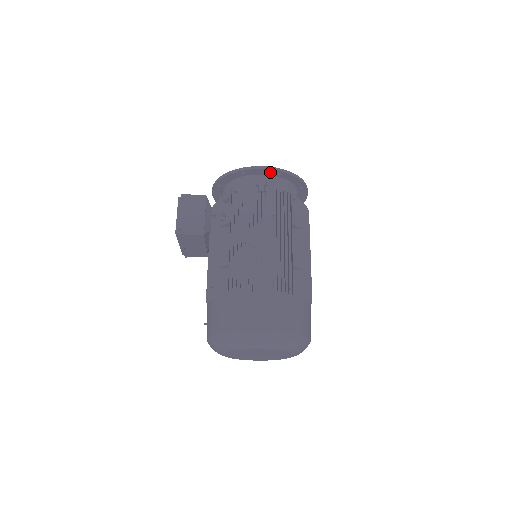
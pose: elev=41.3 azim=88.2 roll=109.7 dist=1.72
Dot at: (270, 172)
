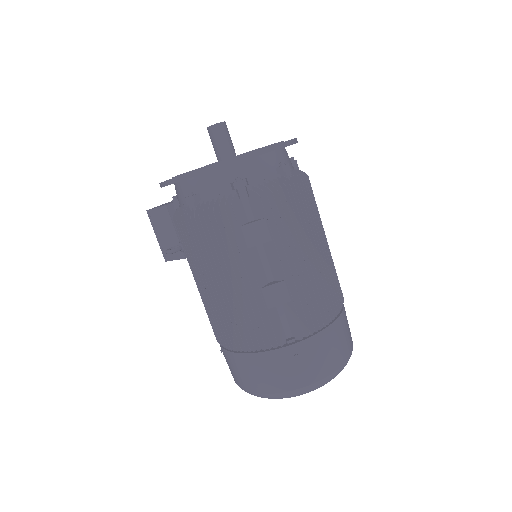
Dot at: occluded
